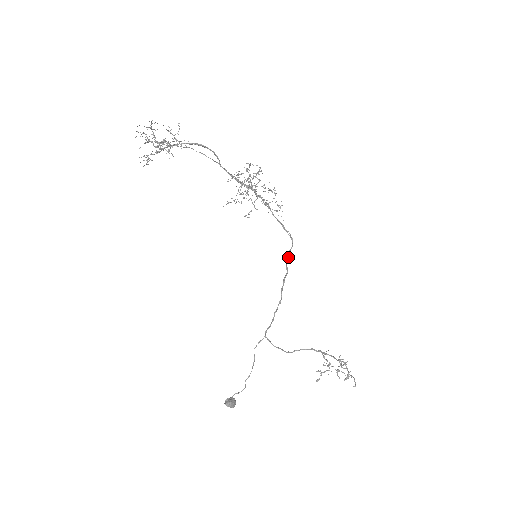
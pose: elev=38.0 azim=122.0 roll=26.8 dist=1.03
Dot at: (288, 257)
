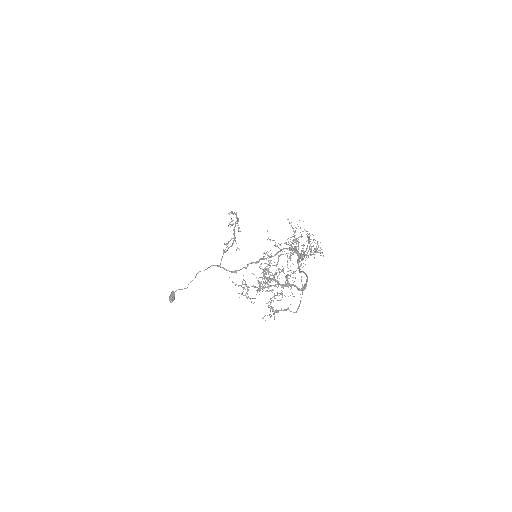
Dot at: occluded
